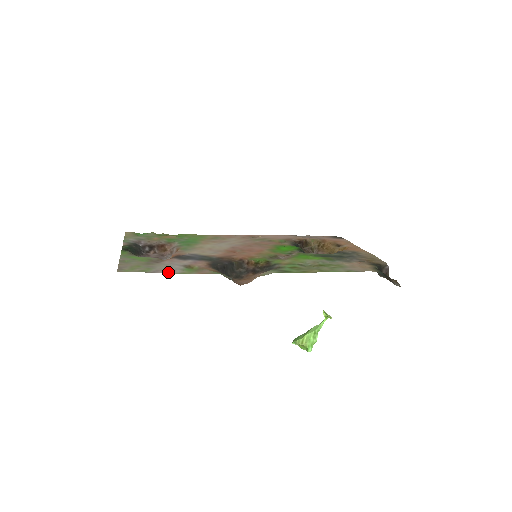
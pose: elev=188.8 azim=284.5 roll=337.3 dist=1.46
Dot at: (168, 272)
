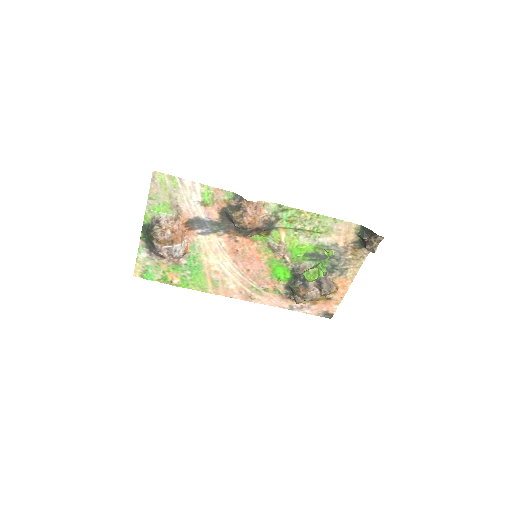
Dot at: (191, 183)
